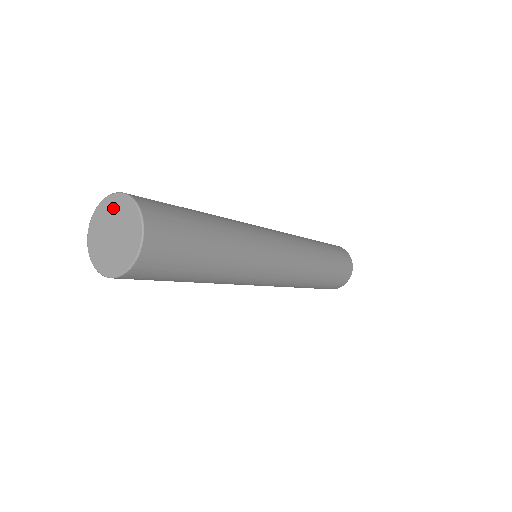
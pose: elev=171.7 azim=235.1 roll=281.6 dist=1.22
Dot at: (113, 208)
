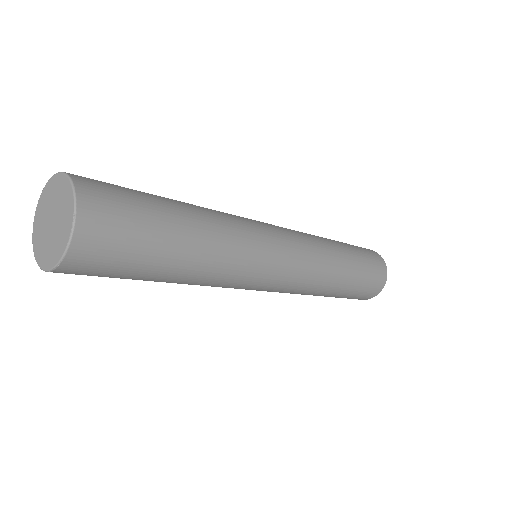
Dot at: (61, 192)
